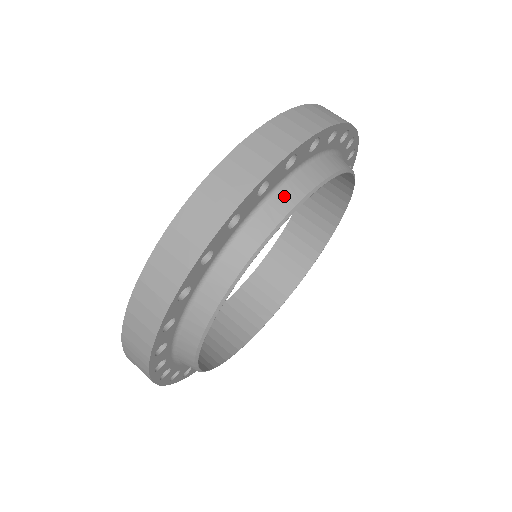
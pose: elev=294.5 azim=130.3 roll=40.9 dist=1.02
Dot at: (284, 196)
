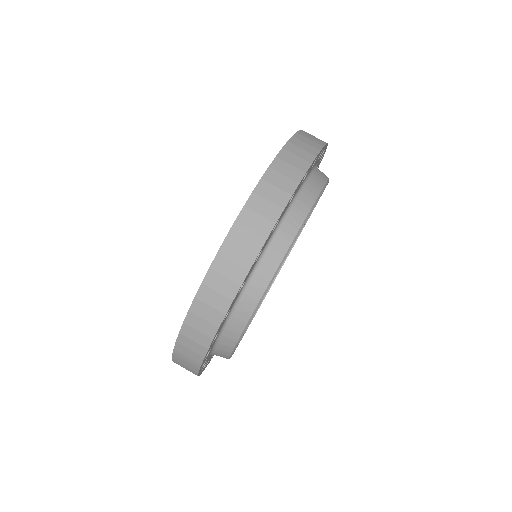
Dot at: (289, 224)
